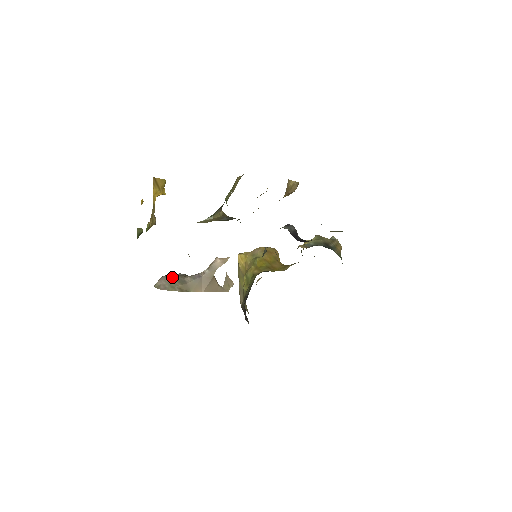
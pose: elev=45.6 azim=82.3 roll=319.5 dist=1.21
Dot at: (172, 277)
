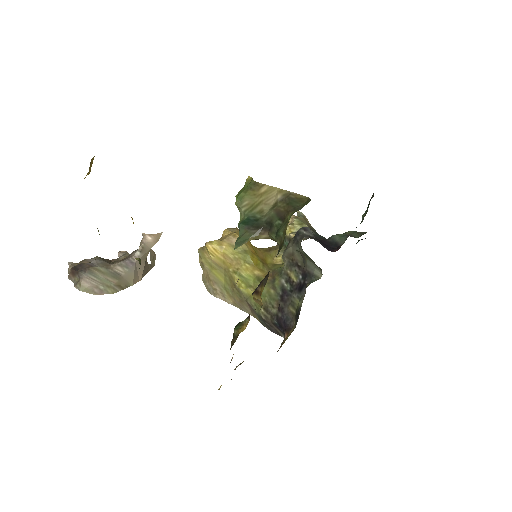
Dot at: (97, 271)
